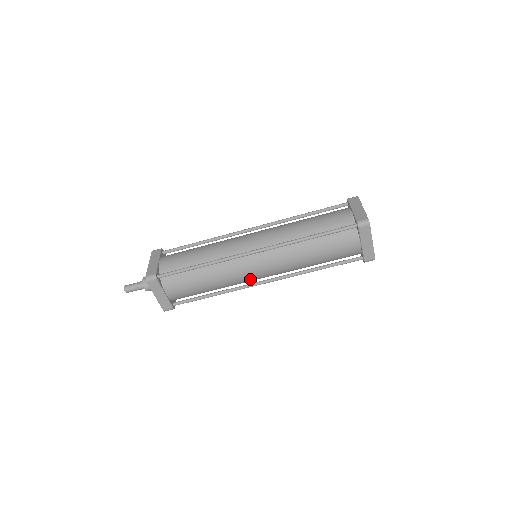
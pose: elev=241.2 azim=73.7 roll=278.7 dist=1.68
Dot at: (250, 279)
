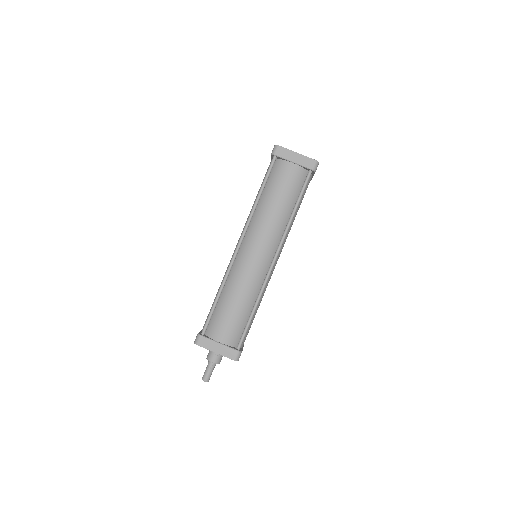
Dot at: (261, 269)
